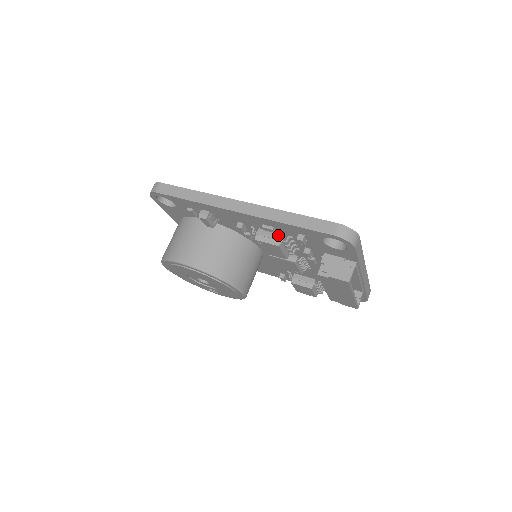
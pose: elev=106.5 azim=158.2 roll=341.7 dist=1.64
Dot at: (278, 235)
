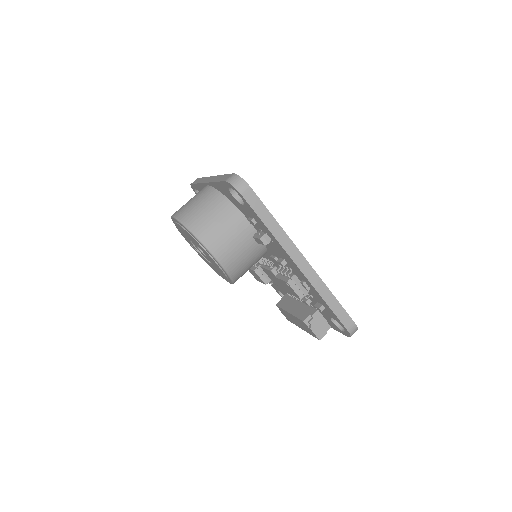
Dot at: (306, 291)
